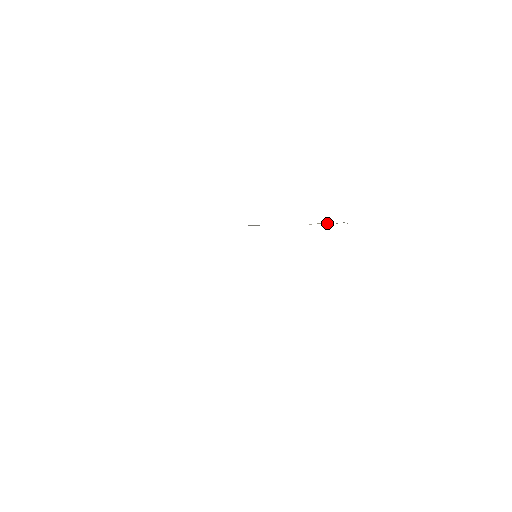
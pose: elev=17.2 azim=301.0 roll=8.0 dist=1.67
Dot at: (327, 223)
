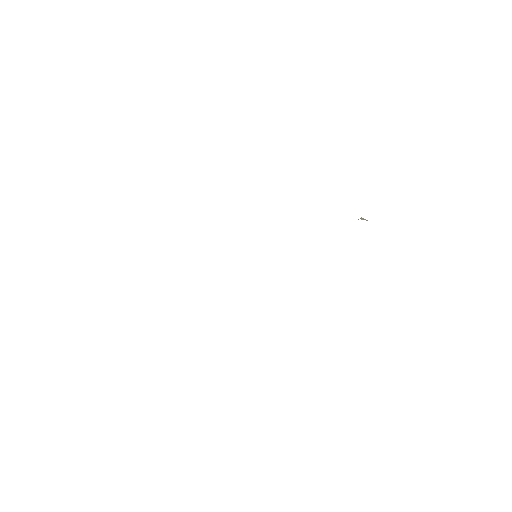
Dot at: (367, 220)
